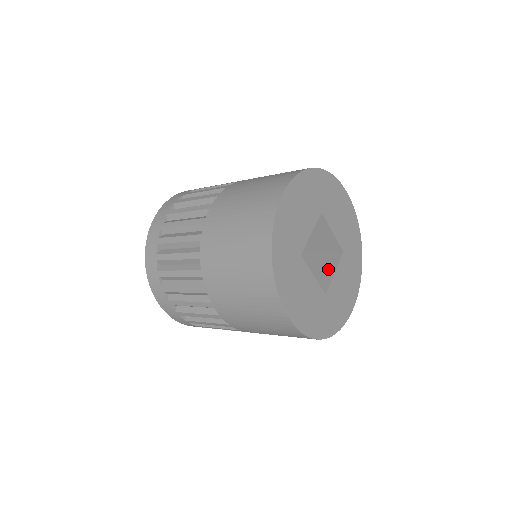
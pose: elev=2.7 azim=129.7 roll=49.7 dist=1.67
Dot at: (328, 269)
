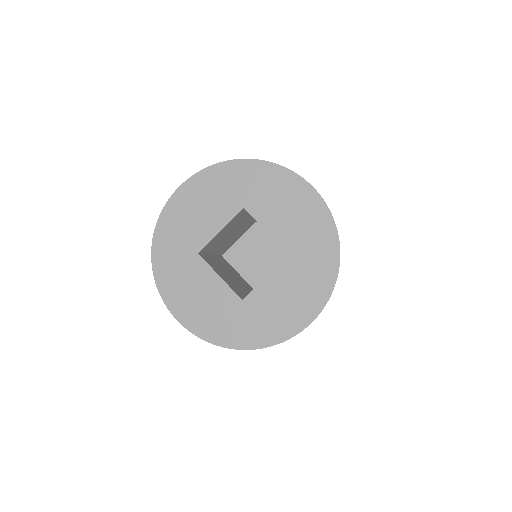
Dot at: occluded
